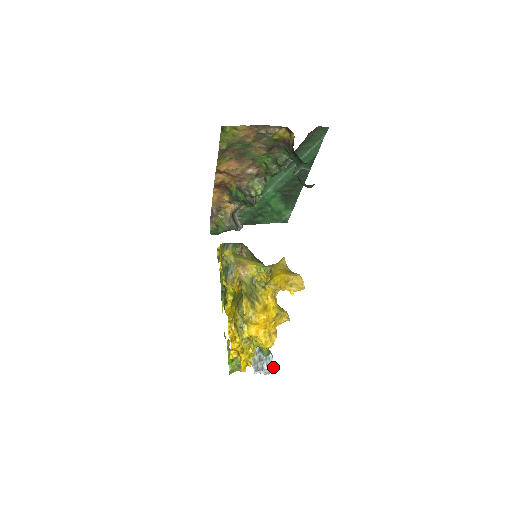
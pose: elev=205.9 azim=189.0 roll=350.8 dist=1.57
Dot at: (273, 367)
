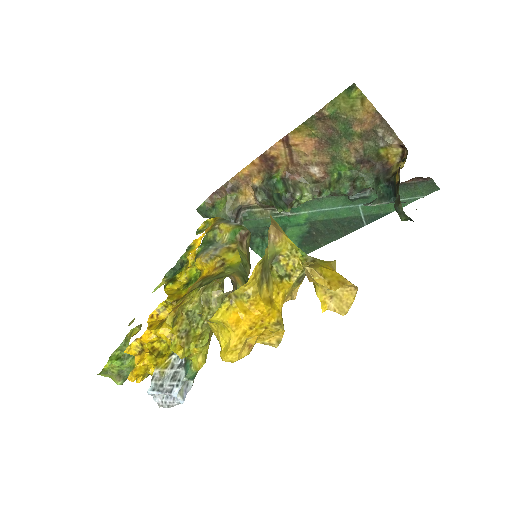
Dot at: occluded
